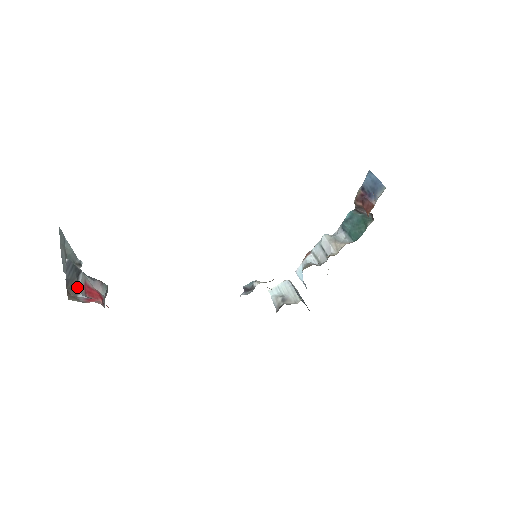
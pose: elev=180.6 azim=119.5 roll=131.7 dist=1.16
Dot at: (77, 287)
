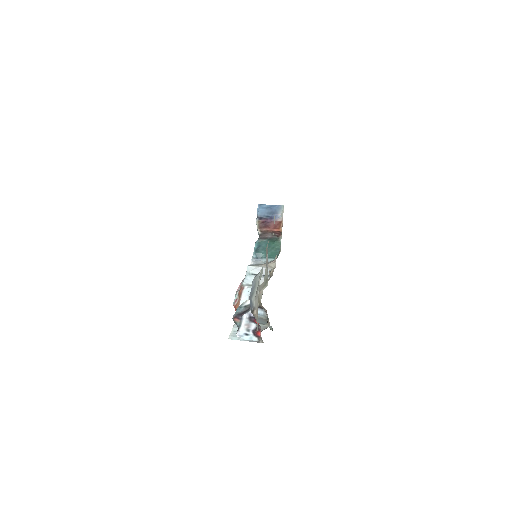
Dot at: occluded
